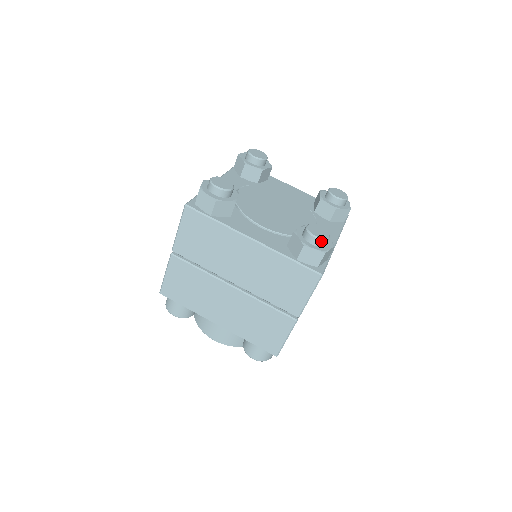
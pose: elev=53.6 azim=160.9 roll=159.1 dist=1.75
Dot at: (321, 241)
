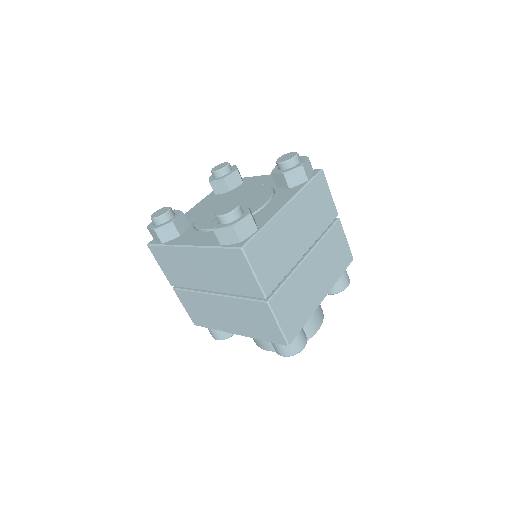
Dot at: (226, 217)
